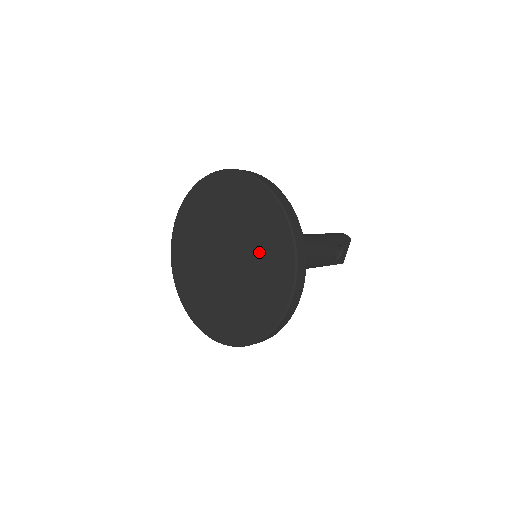
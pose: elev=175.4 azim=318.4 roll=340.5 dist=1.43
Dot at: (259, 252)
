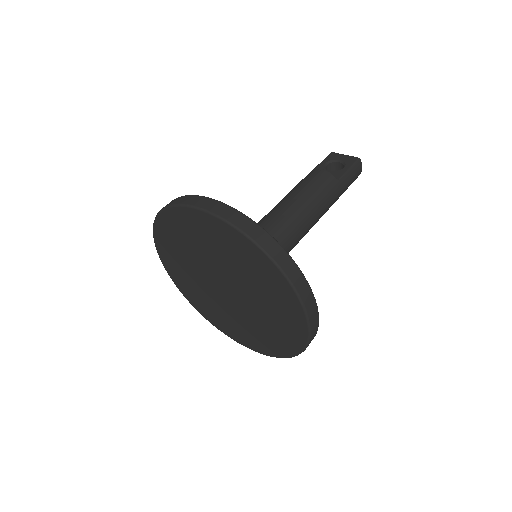
Dot at: (253, 326)
